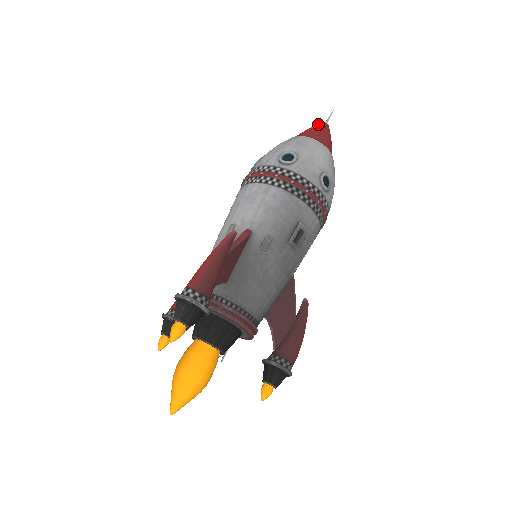
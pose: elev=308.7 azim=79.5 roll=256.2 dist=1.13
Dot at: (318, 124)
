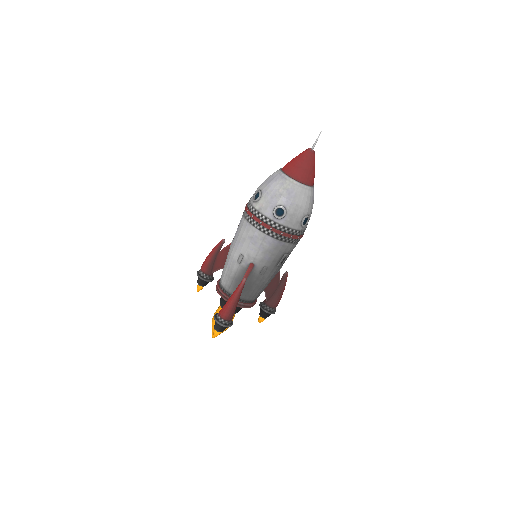
Dot at: (306, 154)
